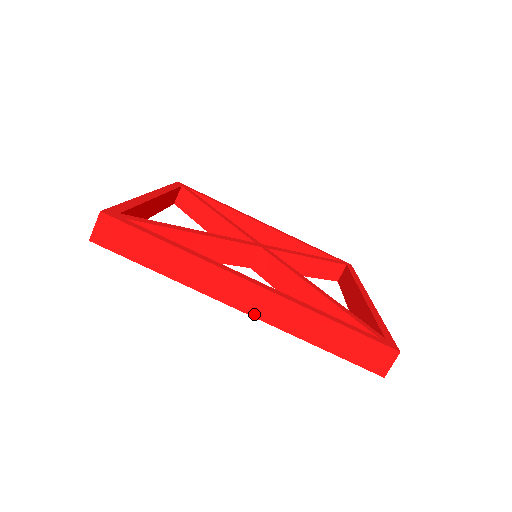
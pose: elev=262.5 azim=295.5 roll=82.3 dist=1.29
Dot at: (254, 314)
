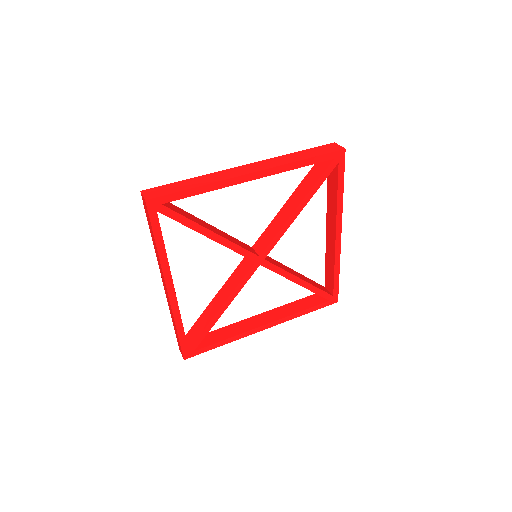
Dot at: (261, 170)
